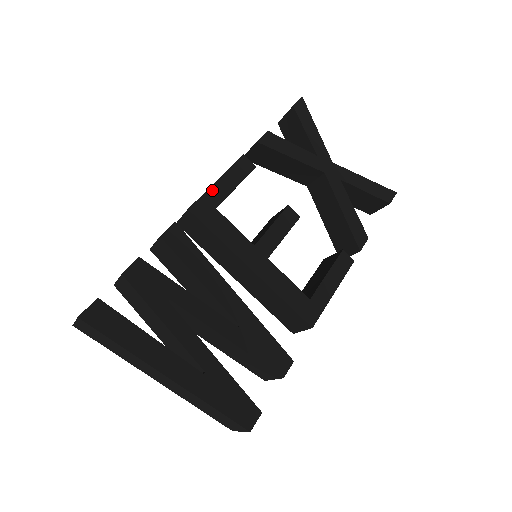
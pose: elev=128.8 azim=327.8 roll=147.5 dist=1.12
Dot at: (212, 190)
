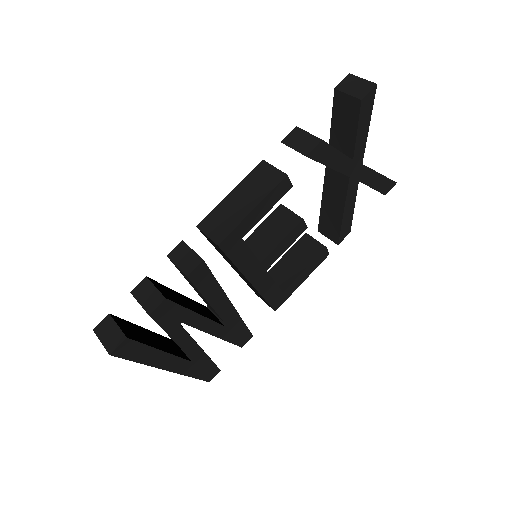
Dot at: (245, 221)
